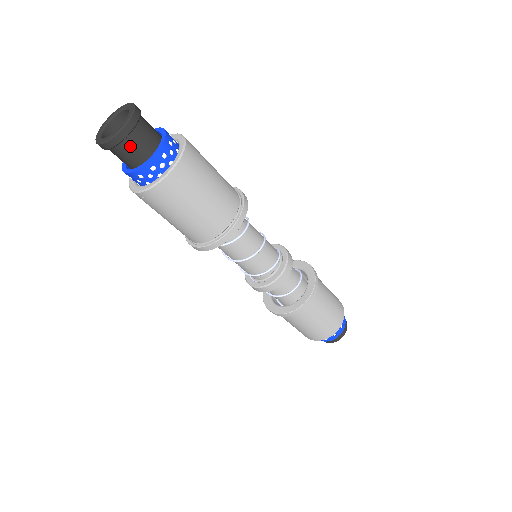
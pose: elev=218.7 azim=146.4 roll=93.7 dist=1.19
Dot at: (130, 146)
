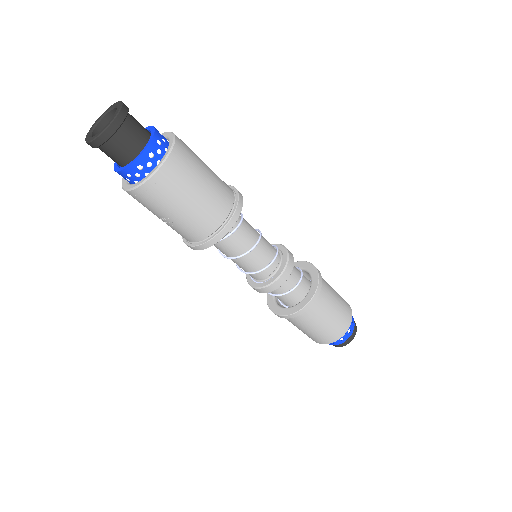
Dot at: (132, 126)
